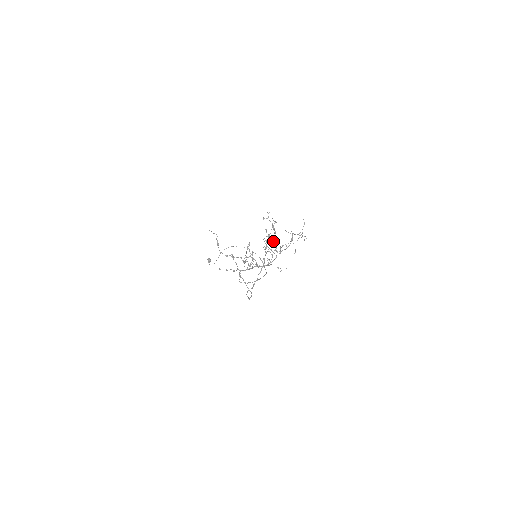
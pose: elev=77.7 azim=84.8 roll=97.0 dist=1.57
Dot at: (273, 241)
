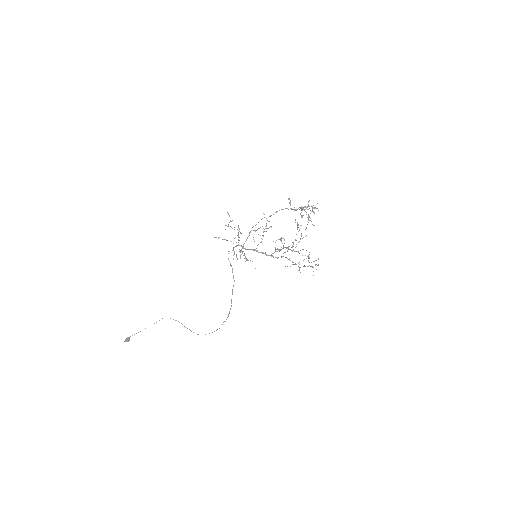
Dot at: (283, 253)
